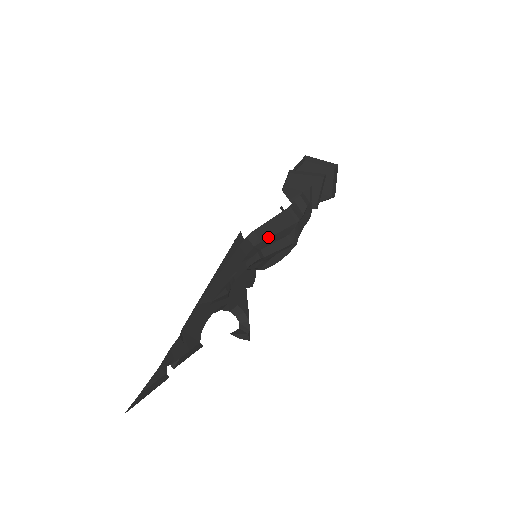
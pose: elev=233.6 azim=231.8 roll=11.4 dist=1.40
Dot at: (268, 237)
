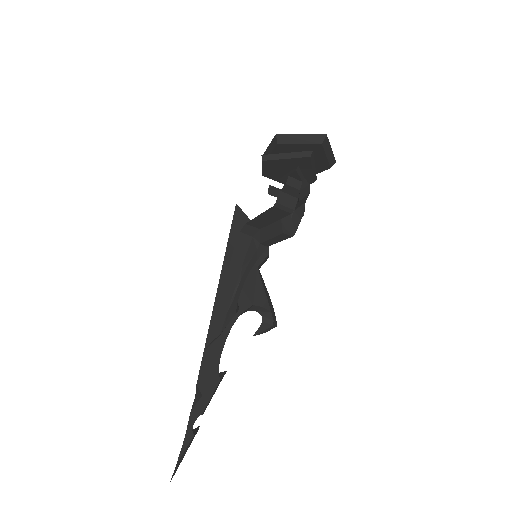
Dot at: (265, 226)
